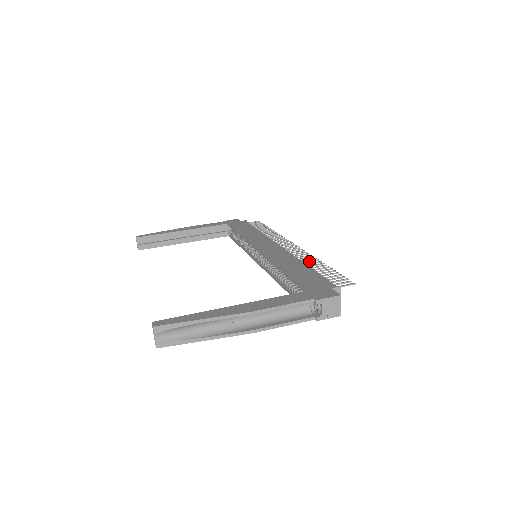
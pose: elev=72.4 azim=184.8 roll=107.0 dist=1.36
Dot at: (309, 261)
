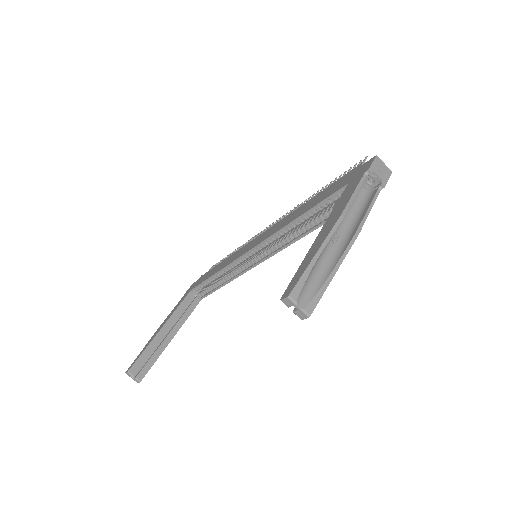
Dot at: occluded
